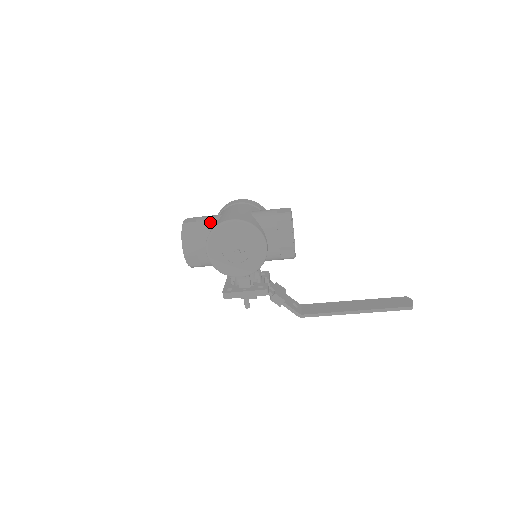
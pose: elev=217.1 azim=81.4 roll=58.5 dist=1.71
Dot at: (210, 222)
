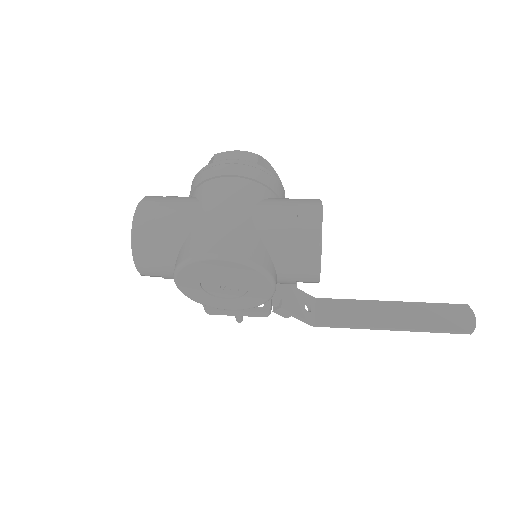
Dot at: (180, 229)
